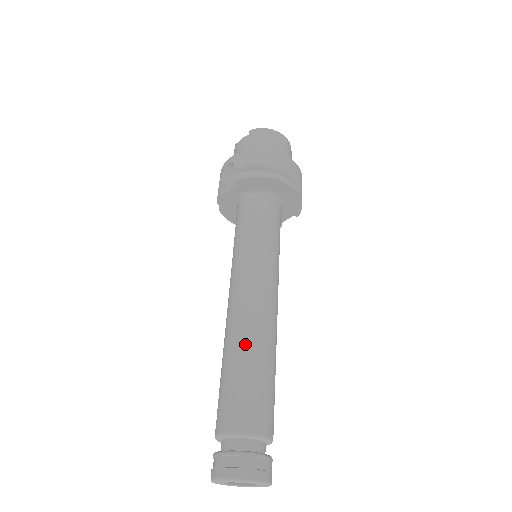
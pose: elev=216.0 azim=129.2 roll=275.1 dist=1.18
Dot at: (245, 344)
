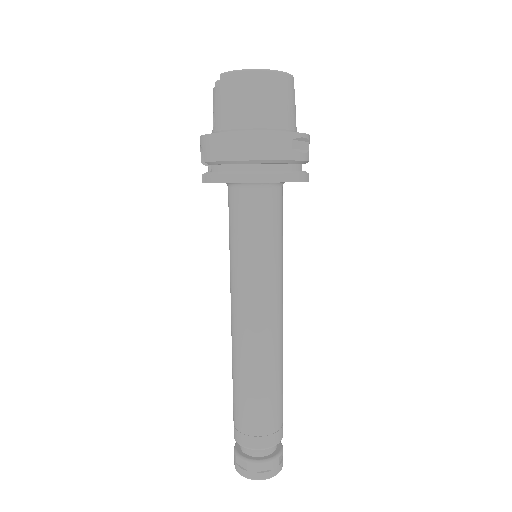
Dot at: (242, 374)
